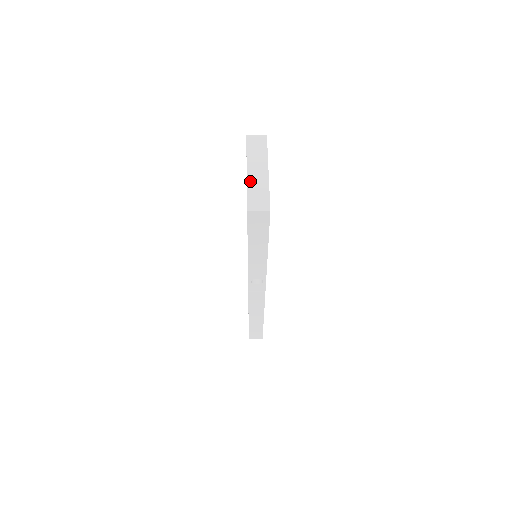
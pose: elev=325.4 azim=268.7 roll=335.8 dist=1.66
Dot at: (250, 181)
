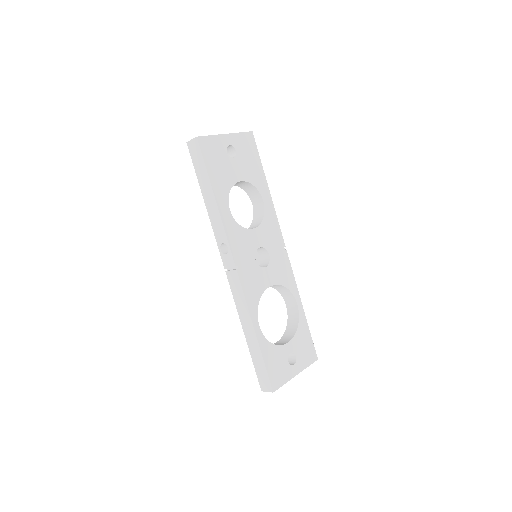
Dot at: occluded
